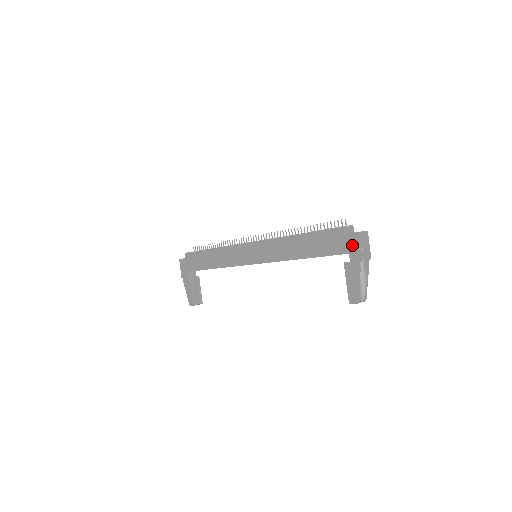
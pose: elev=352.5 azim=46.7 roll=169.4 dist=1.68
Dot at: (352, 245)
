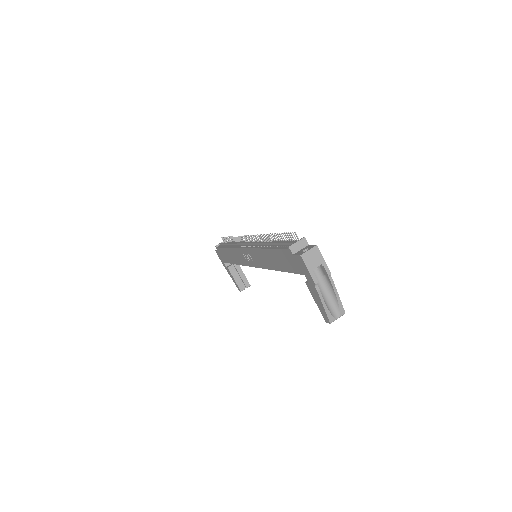
Dot at: (302, 267)
